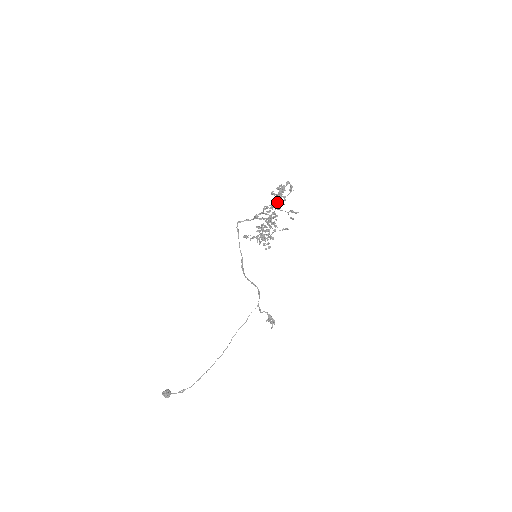
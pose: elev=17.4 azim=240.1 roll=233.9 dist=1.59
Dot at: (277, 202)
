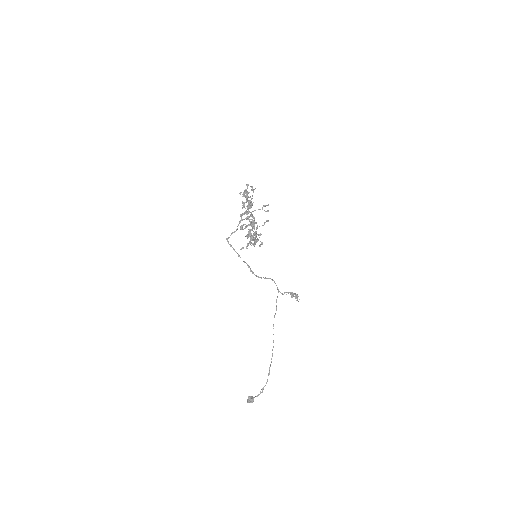
Dot at: (250, 207)
